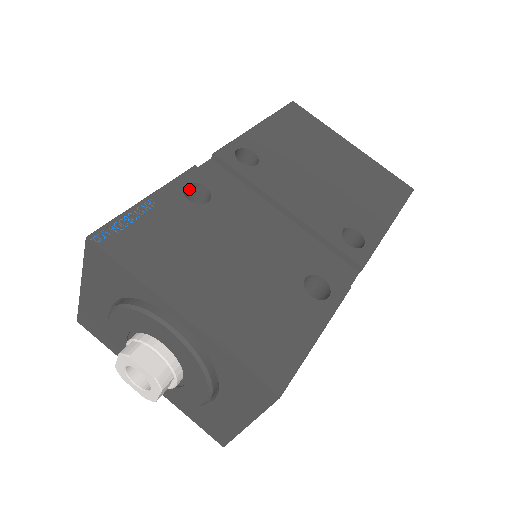
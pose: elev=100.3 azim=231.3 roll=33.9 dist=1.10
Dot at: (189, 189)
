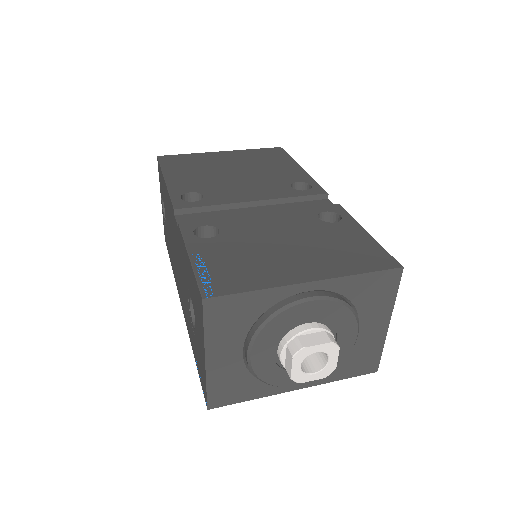
Dot at: occluded
